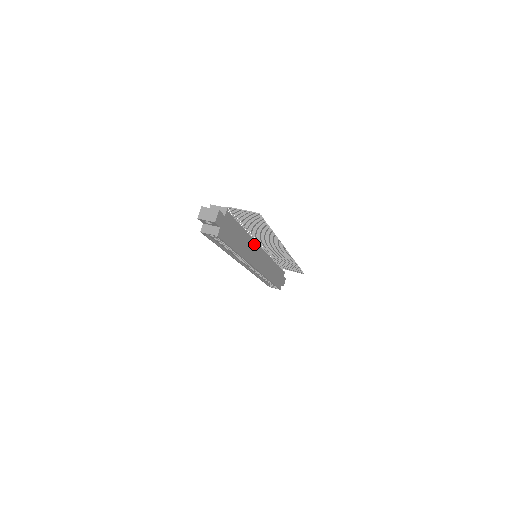
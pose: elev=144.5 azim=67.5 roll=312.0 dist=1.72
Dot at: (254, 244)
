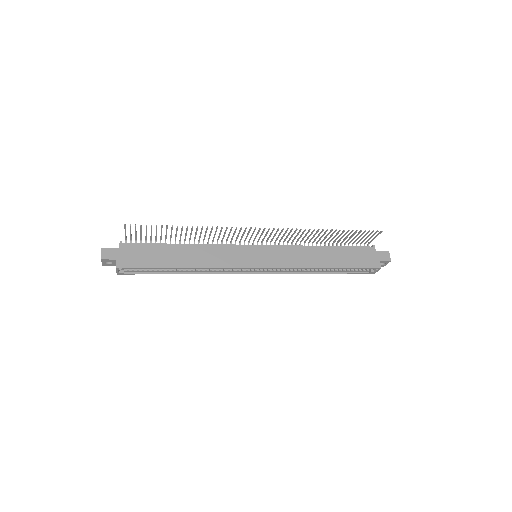
Dot at: (224, 248)
